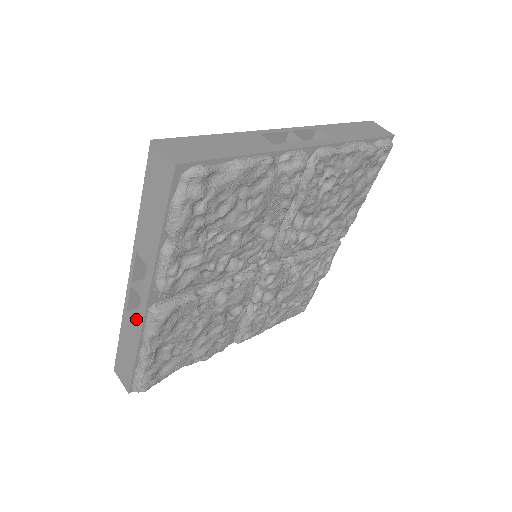
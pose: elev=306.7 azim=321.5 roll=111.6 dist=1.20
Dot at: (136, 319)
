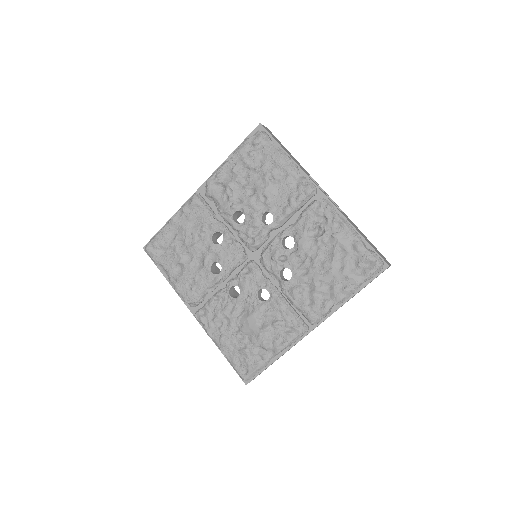
Dot at: occluded
